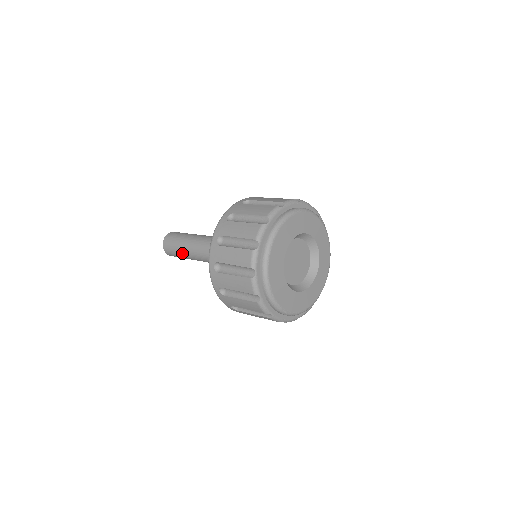
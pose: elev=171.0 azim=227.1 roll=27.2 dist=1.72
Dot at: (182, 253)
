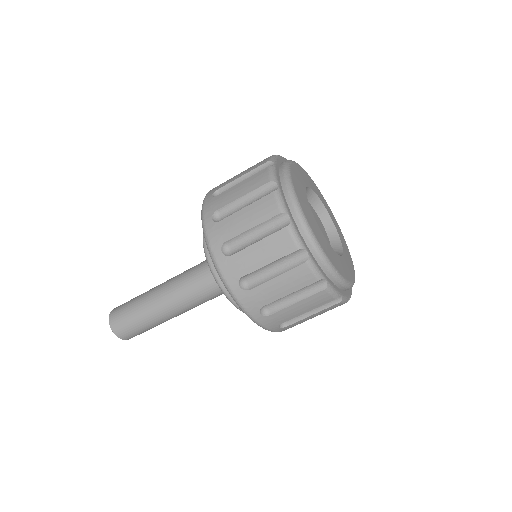
Dot at: (144, 293)
